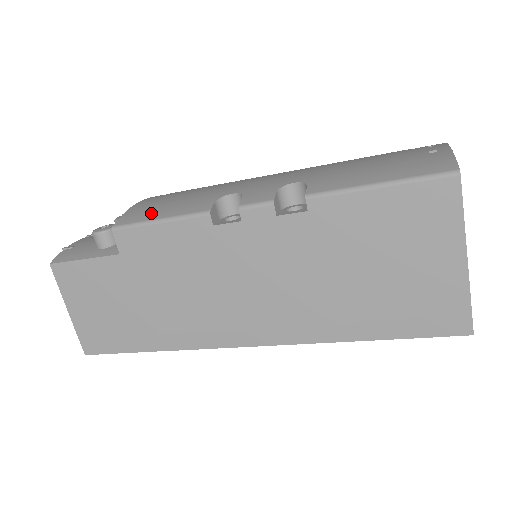
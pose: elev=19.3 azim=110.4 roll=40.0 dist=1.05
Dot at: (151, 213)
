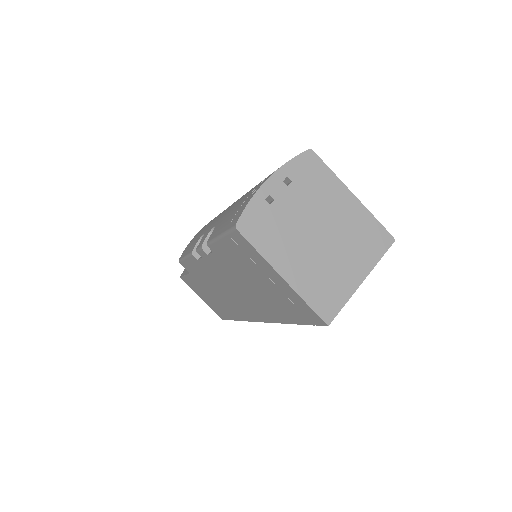
Dot at: occluded
